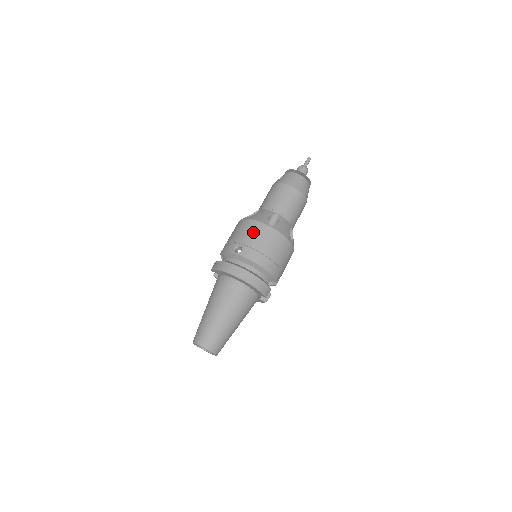
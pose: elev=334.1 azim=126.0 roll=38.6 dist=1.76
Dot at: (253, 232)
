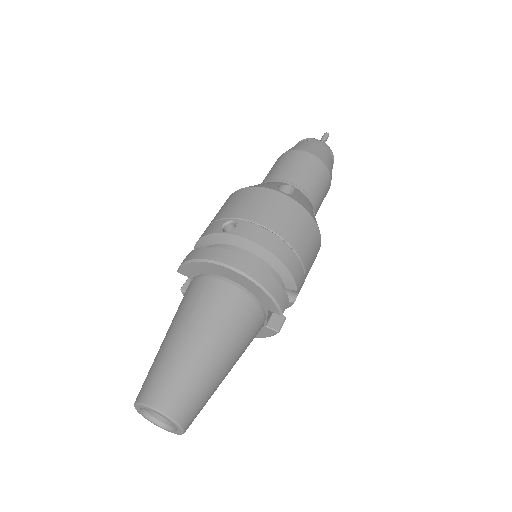
Dot at: (254, 201)
